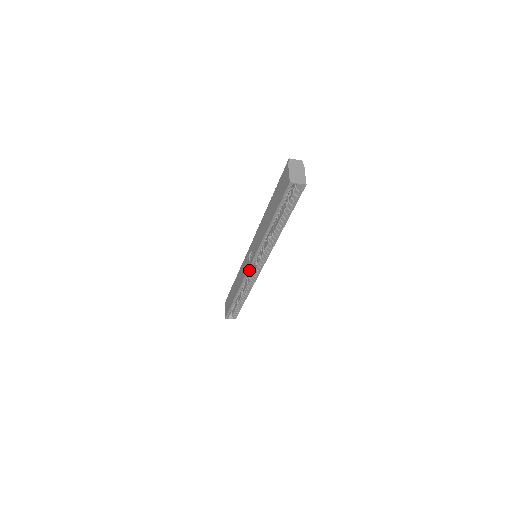
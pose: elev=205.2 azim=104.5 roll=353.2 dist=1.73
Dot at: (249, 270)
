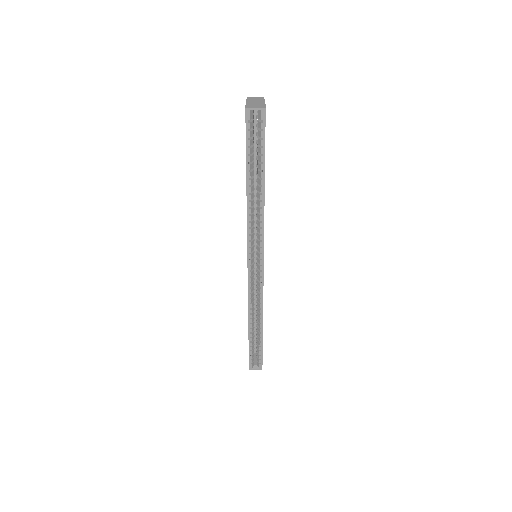
Dot at: (249, 272)
